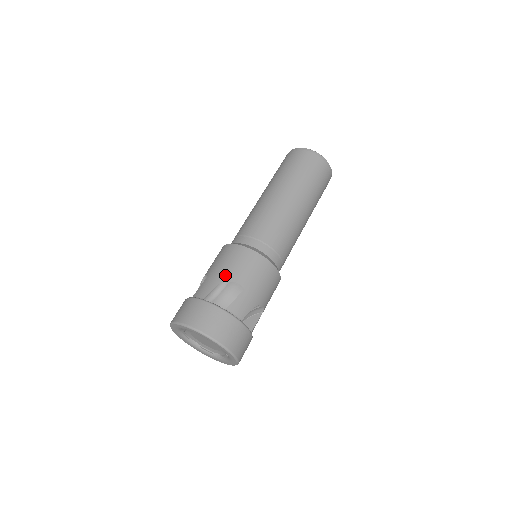
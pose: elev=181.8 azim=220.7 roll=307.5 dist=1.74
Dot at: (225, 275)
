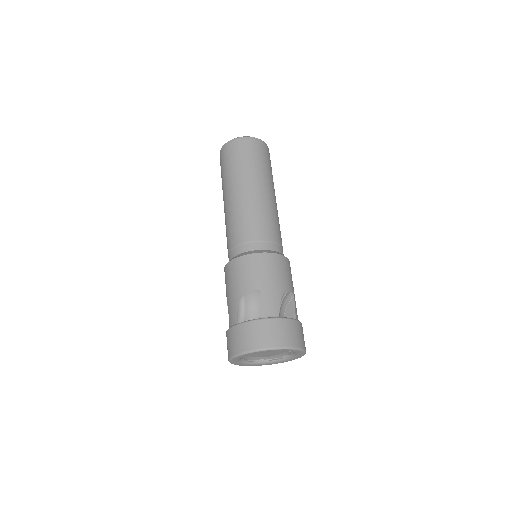
Dot at: (281, 287)
